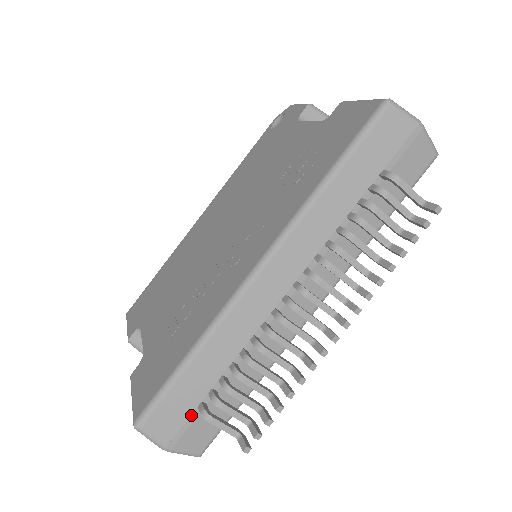
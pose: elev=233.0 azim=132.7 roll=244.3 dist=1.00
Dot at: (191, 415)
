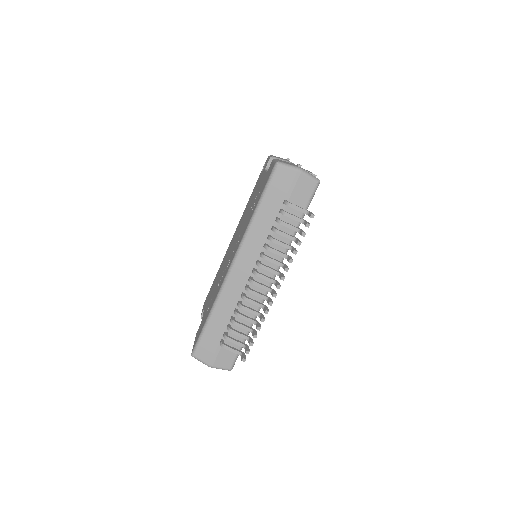
Dot at: (218, 347)
